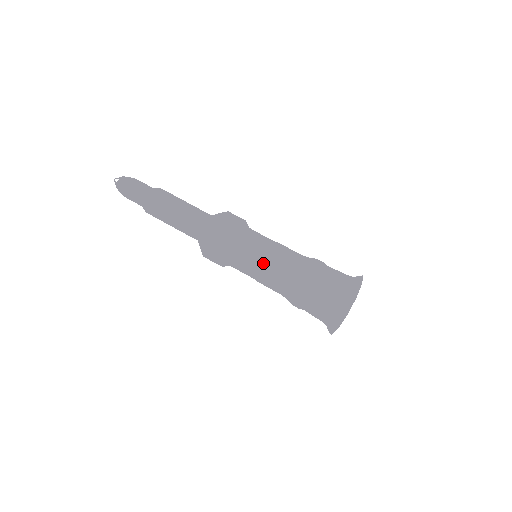
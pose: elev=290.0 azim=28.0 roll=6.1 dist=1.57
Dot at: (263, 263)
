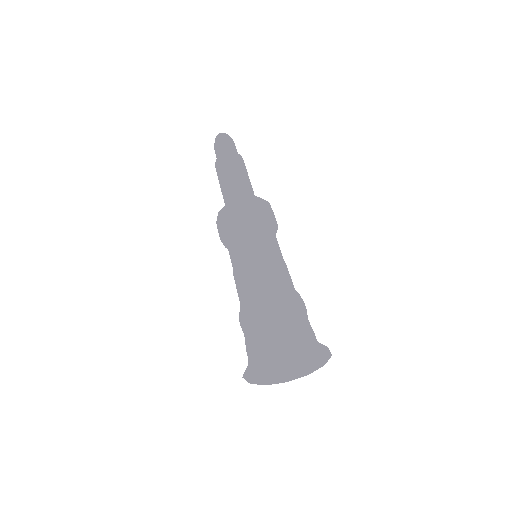
Dot at: (246, 254)
